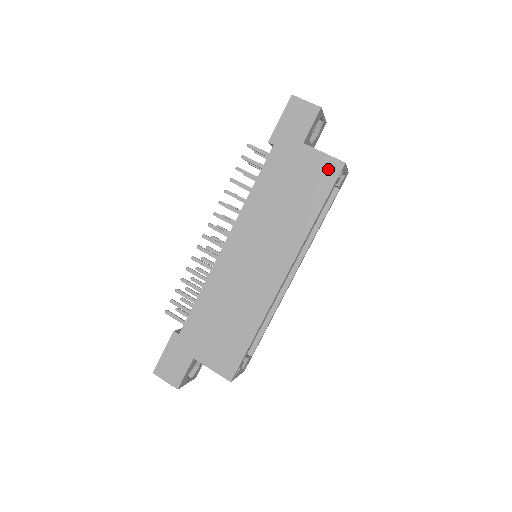
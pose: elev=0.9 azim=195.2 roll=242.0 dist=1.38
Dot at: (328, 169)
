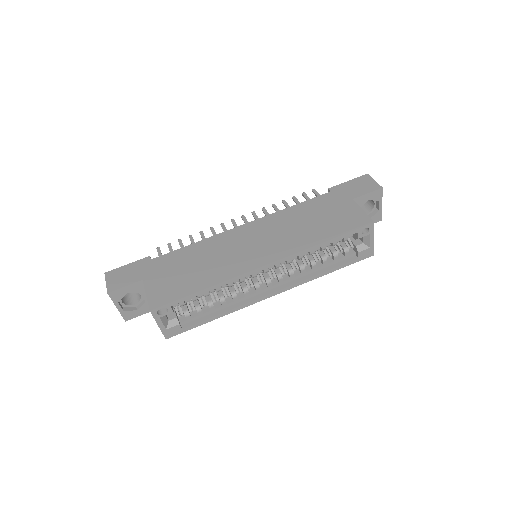
Dot at: (358, 220)
